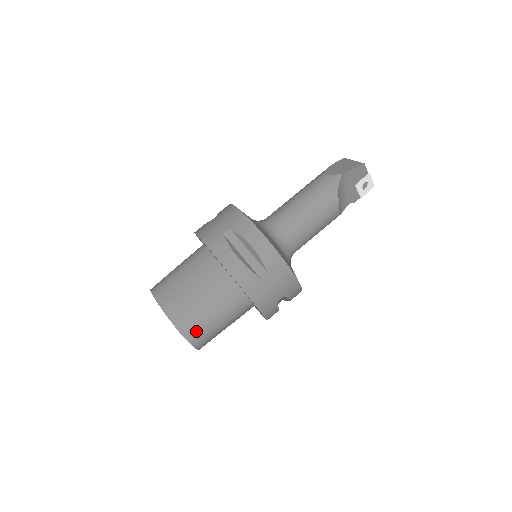
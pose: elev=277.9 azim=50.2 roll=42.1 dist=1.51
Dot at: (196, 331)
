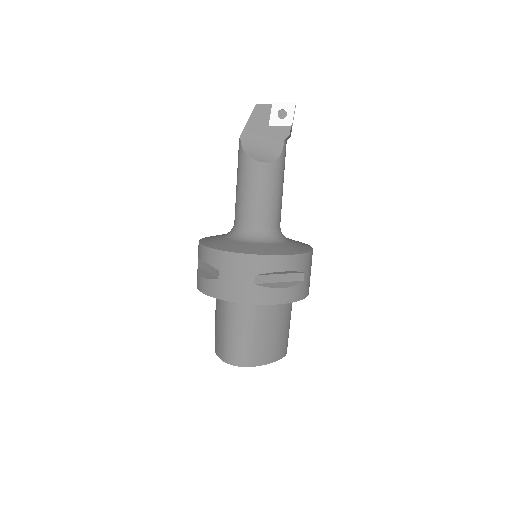
Dot at: (230, 353)
